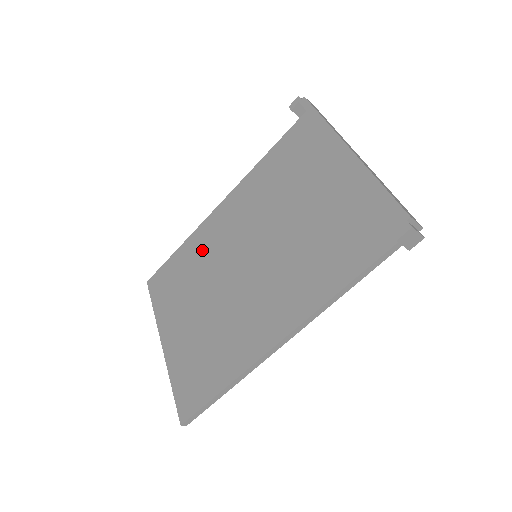
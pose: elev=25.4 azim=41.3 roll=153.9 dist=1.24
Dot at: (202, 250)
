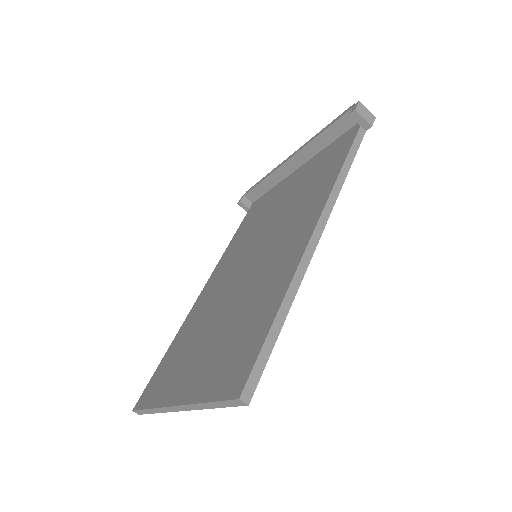
Dot at: (197, 317)
